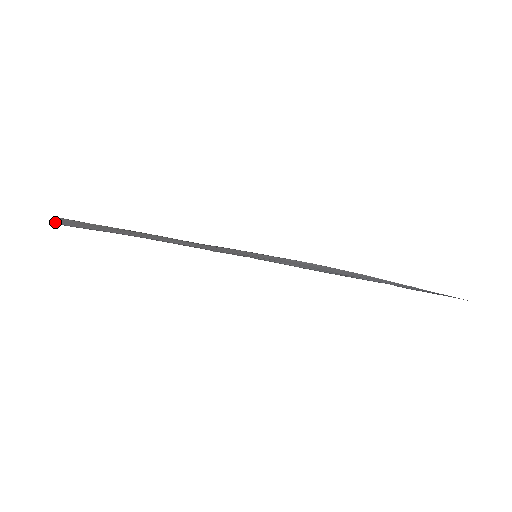
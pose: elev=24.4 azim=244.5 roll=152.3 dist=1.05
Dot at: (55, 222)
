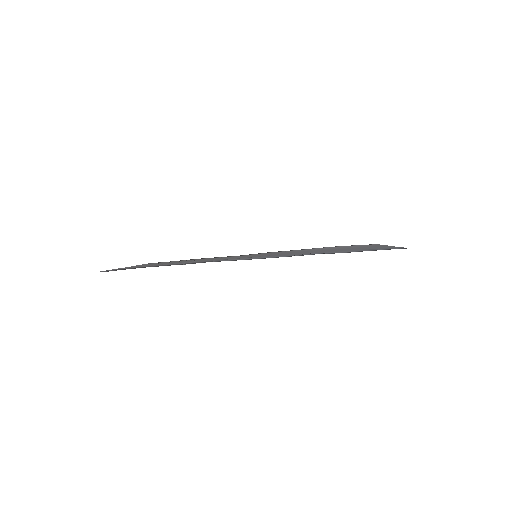
Dot at: (102, 271)
